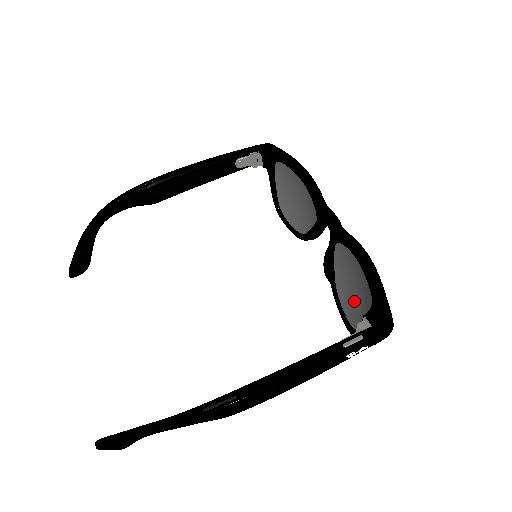
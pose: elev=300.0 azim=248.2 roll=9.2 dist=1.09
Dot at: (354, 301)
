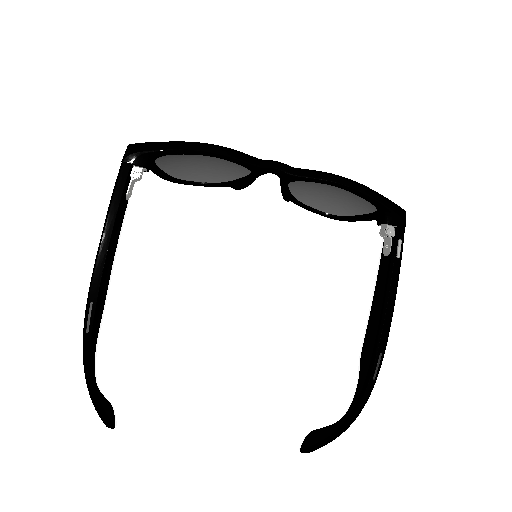
Dot at: (329, 202)
